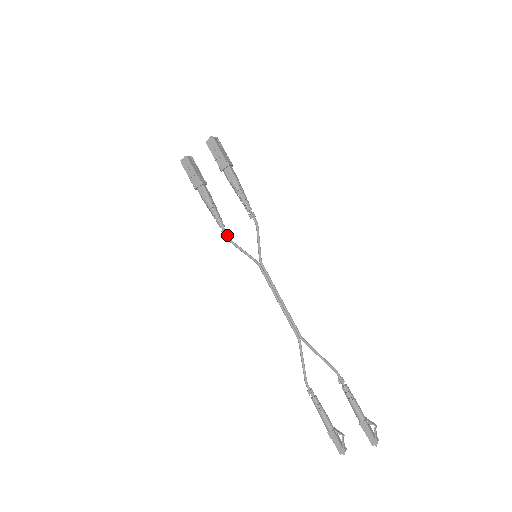
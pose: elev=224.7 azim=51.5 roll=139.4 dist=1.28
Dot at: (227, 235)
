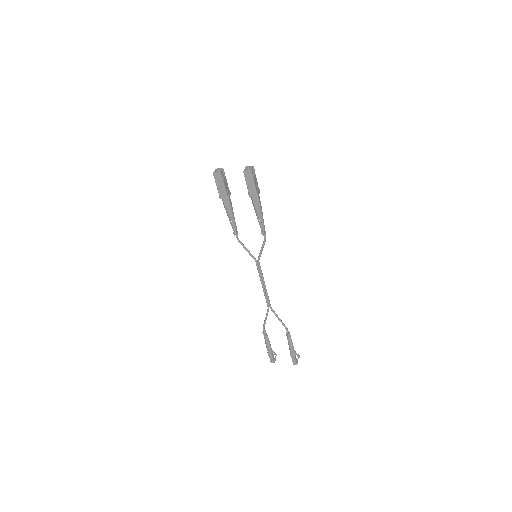
Dot at: (237, 236)
